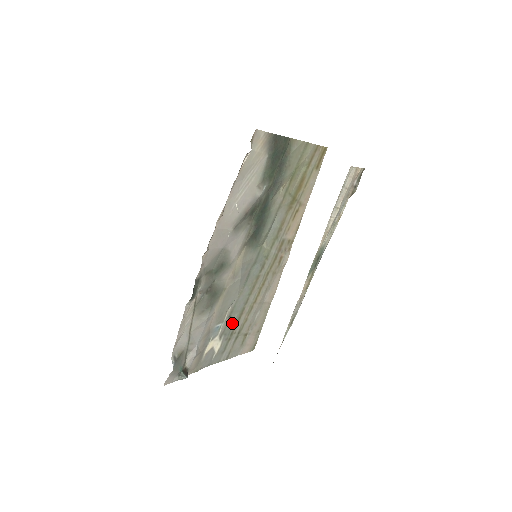
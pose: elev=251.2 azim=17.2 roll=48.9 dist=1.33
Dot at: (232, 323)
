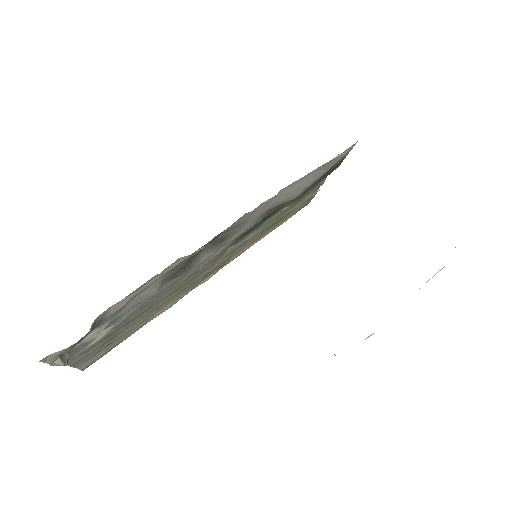
Dot at: (131, 318)
